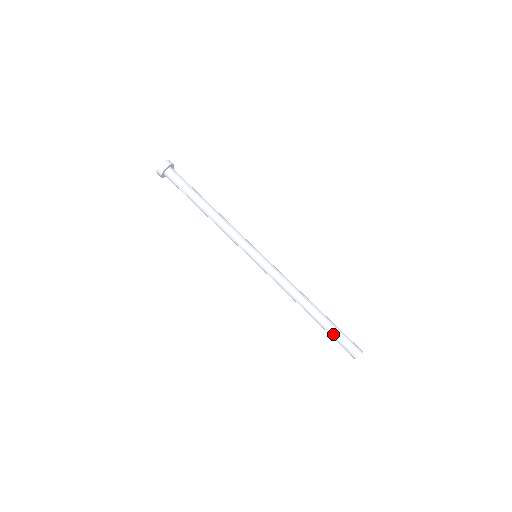
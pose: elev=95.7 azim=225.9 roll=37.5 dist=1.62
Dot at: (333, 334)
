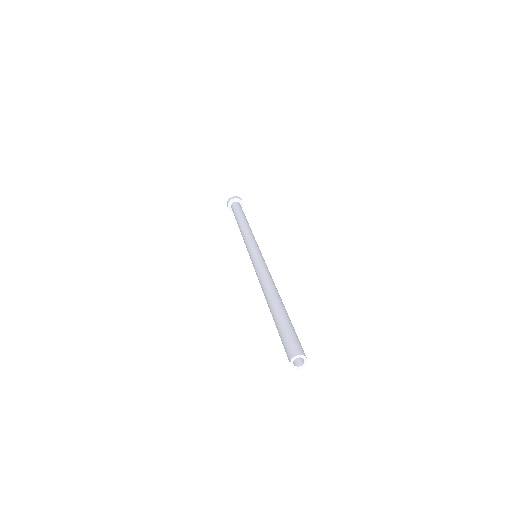
Dot at: (285, 322)
